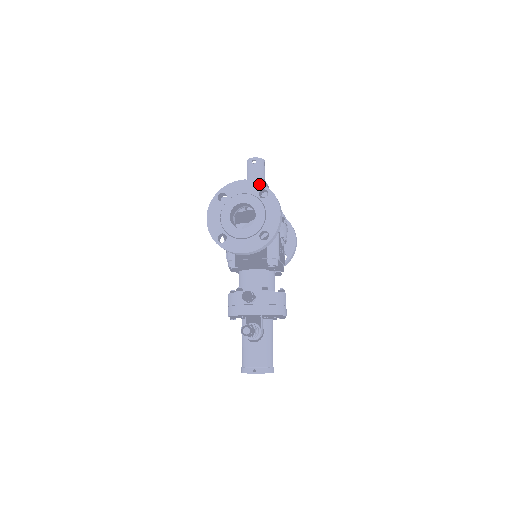
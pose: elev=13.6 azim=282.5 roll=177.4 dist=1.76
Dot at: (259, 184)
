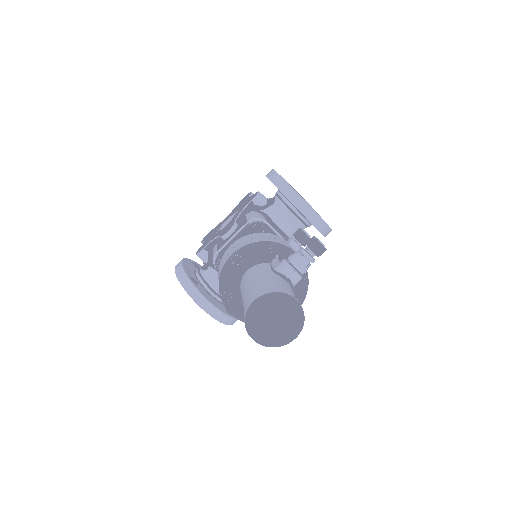
Dot at: occluded
